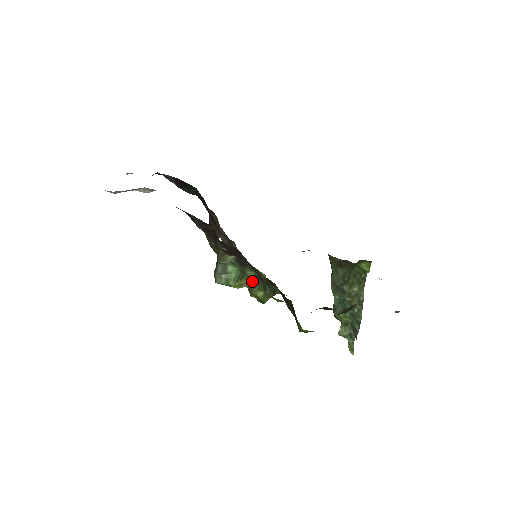
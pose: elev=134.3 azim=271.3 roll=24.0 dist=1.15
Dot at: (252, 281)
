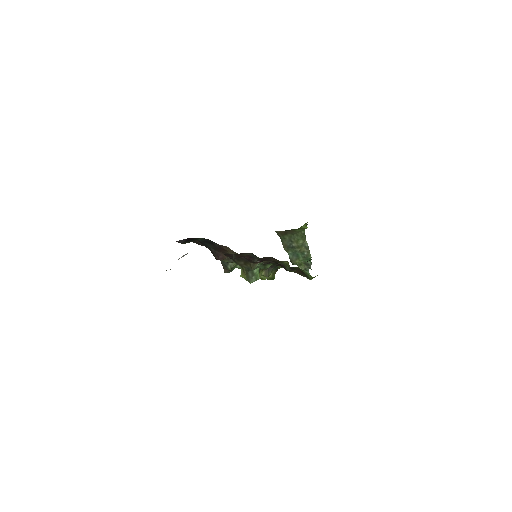
Dot at: (265, 271)
